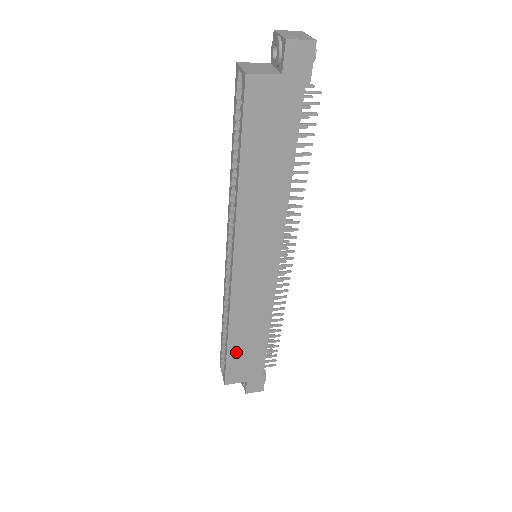
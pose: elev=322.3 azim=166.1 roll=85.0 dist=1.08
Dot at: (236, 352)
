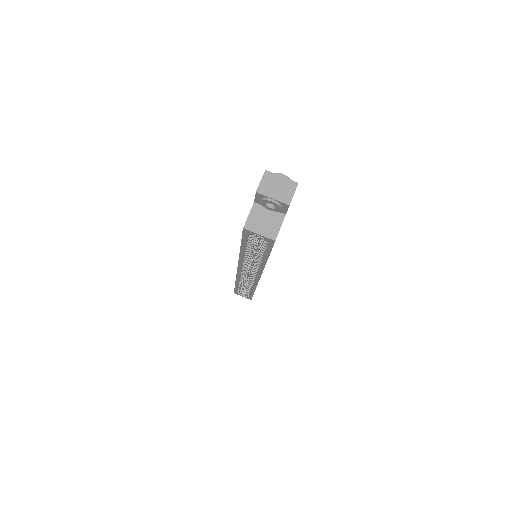
Dot at: occluded
